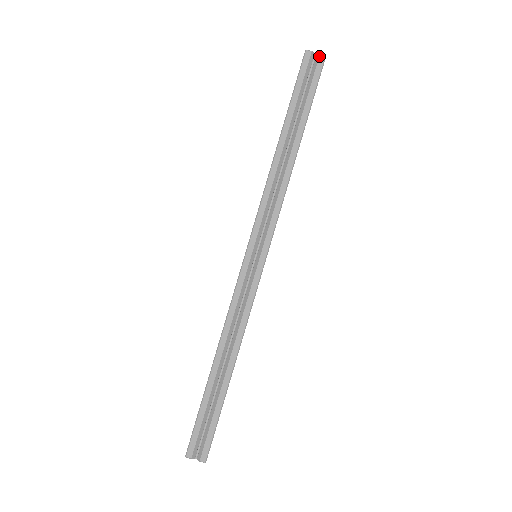
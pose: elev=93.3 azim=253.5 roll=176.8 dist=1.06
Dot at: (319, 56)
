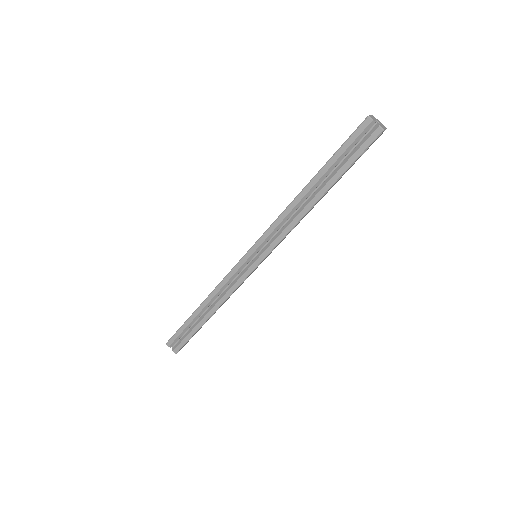
Dot at: (377, 128)
